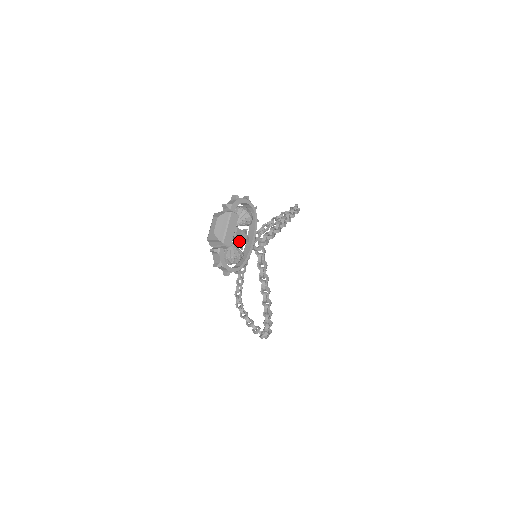
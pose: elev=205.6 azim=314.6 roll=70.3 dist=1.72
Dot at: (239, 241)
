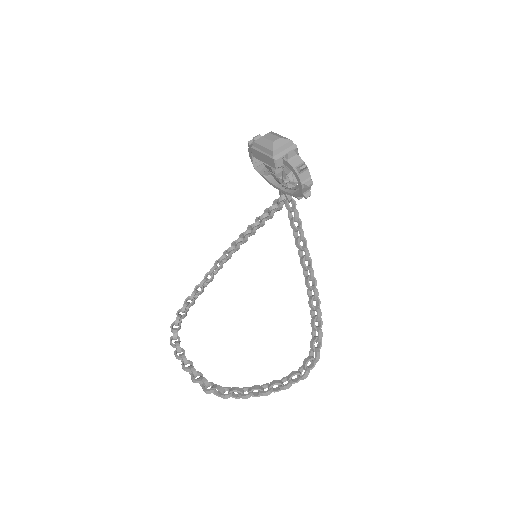
Dot at: occluded
